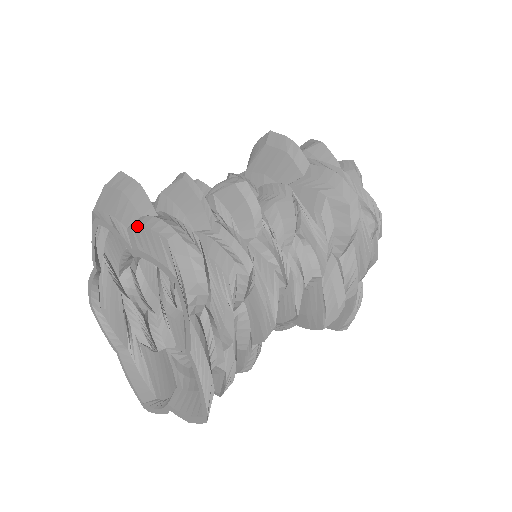
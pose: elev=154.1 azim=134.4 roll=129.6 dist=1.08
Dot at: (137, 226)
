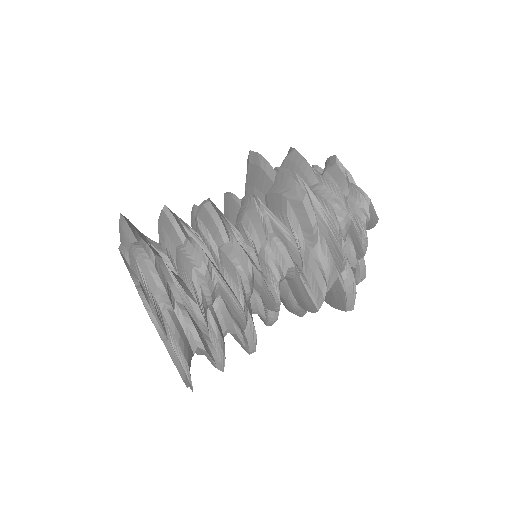
Dot at: (129, 251)
